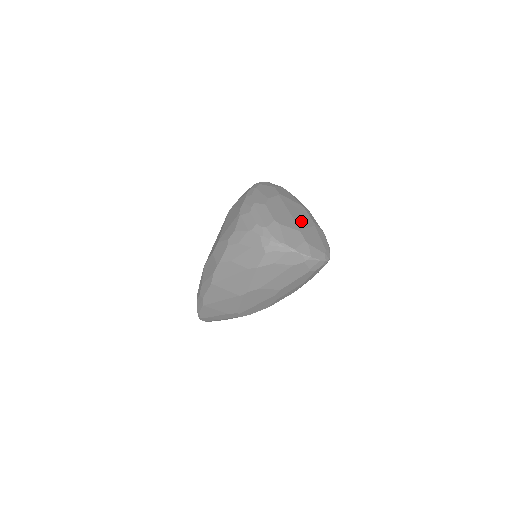
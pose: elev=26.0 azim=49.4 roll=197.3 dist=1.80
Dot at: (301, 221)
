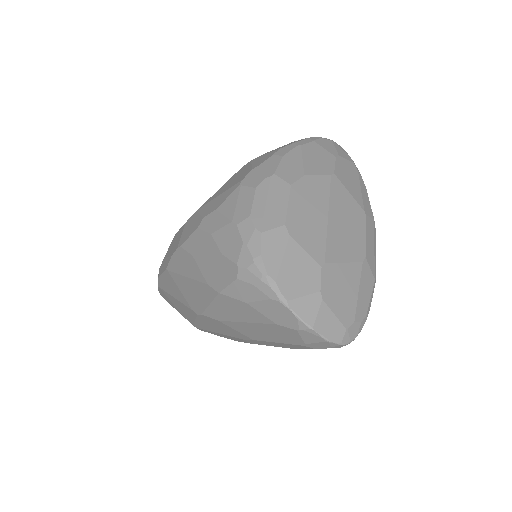
Dot at: (339, 244)
